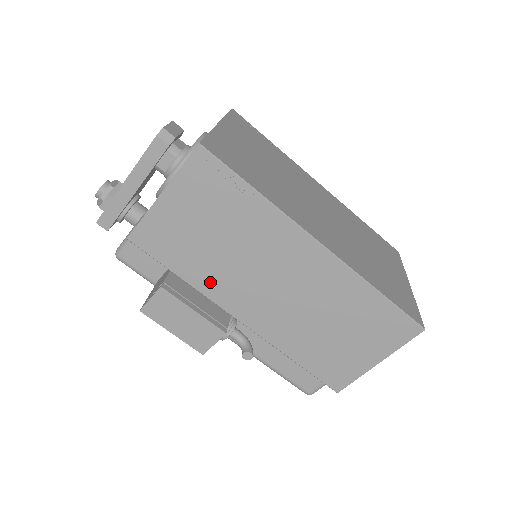
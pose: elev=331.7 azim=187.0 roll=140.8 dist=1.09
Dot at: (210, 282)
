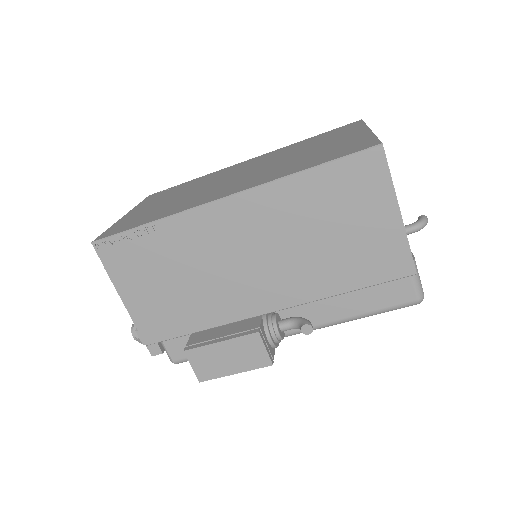
Dot at: (217, 311)
